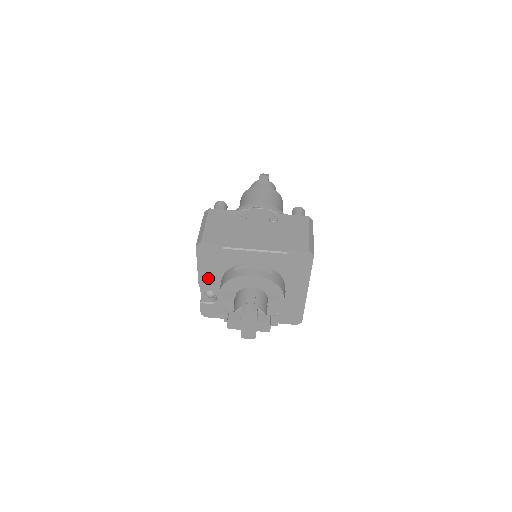
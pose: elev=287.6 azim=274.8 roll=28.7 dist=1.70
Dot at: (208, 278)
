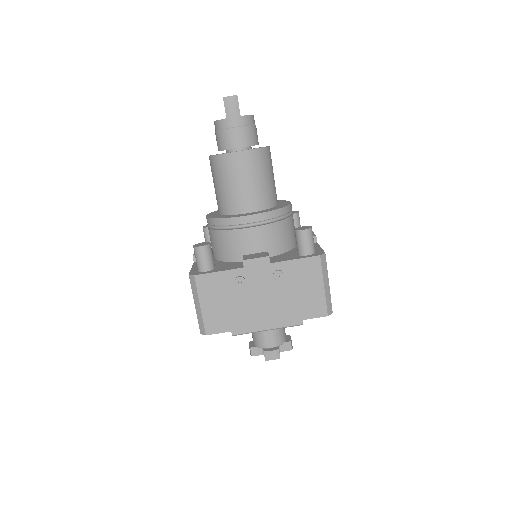
Dot at: occluded
